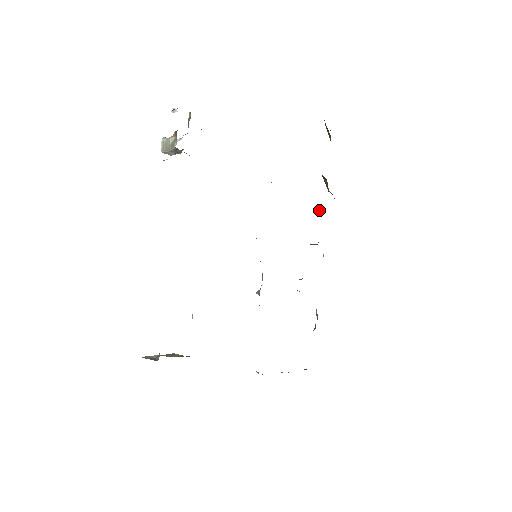
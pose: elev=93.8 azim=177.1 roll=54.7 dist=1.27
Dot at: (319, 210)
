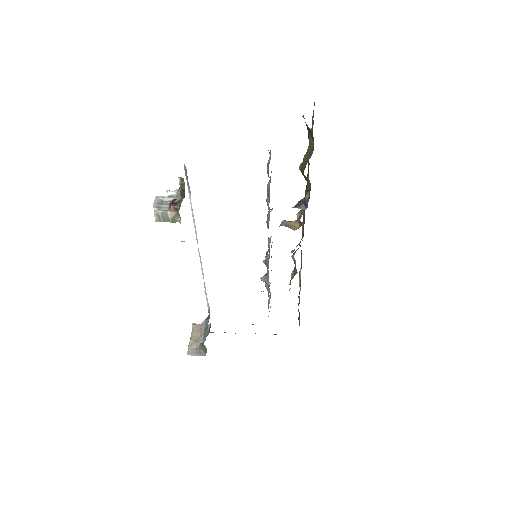
Dot at: (305, 208)
